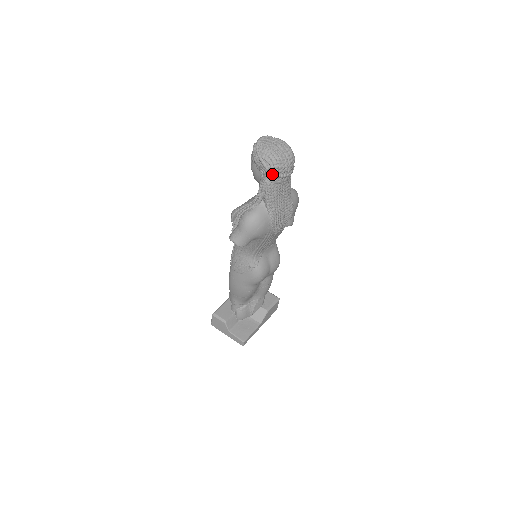
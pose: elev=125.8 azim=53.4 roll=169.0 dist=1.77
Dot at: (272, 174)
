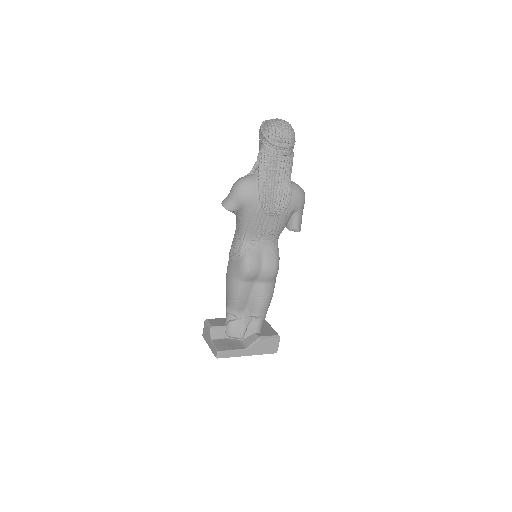
Dot at: (266, 140)
